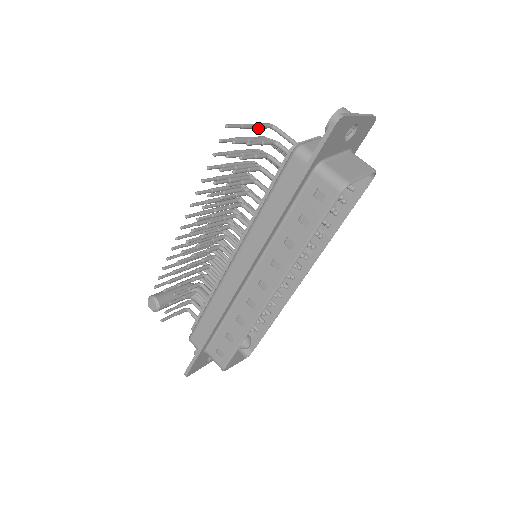
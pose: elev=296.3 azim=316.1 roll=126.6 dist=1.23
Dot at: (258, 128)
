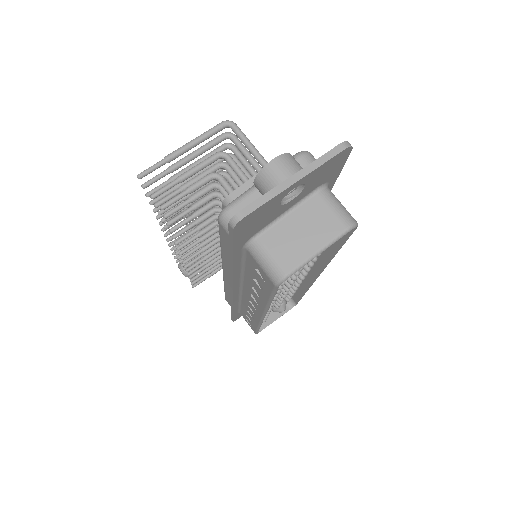
Dot at: (200, 142)
